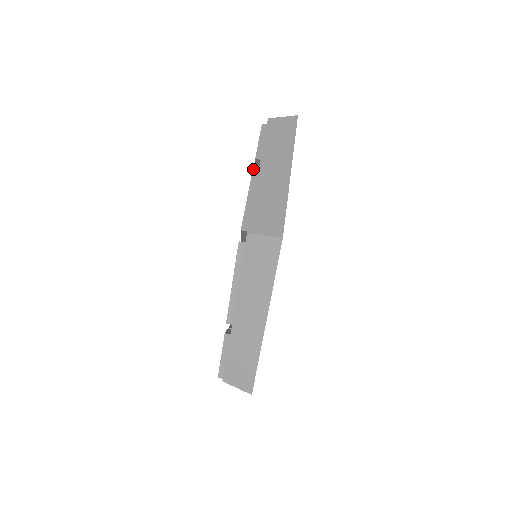
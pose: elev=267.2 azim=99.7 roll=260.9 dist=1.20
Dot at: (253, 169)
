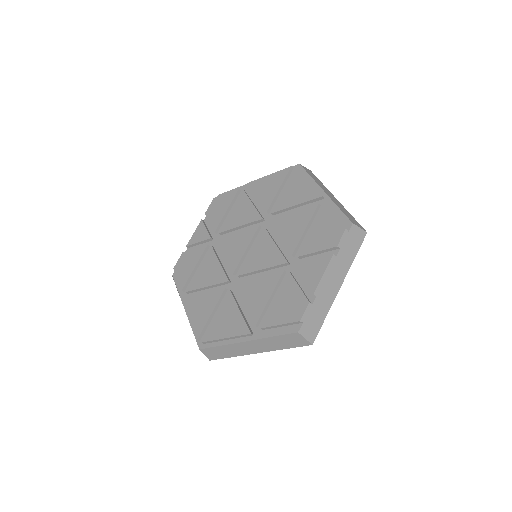
Dot at: (247, 335)
